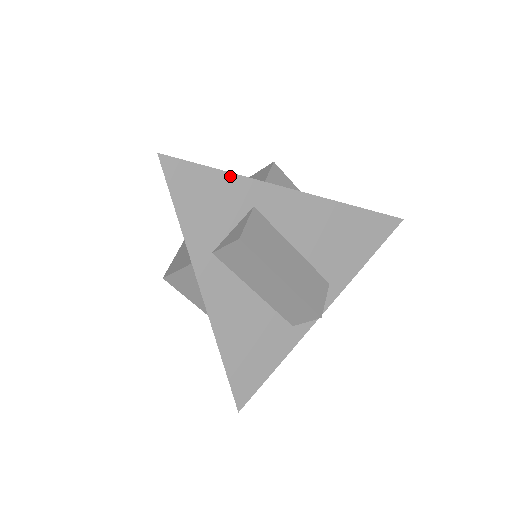
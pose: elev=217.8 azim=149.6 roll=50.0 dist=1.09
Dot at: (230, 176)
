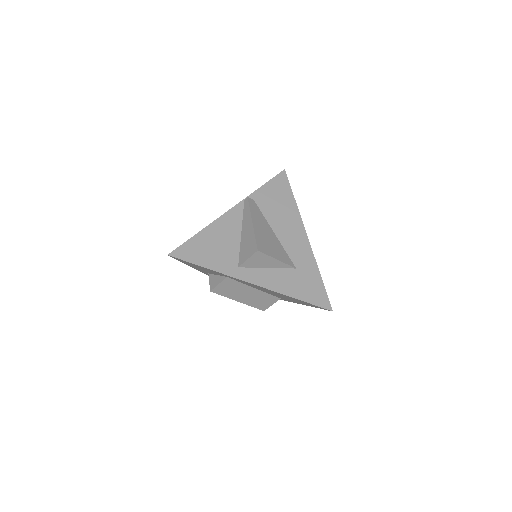
Dot at: (210, 270)
